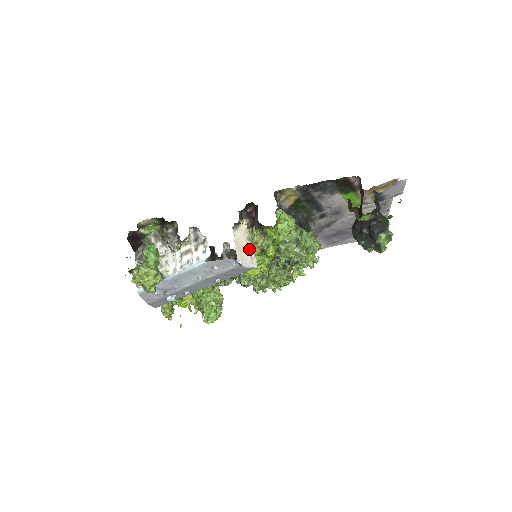
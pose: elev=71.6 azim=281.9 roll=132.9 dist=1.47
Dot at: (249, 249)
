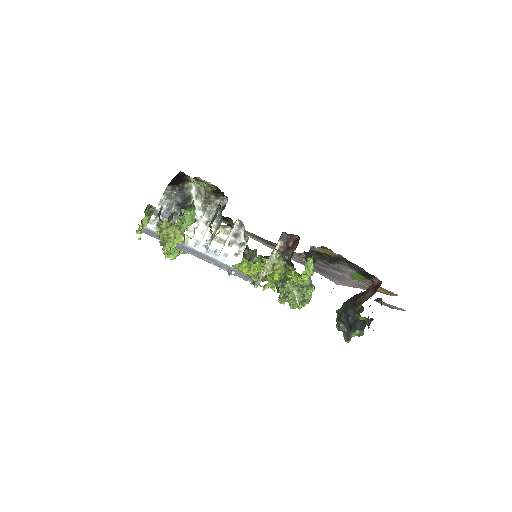
Dot at: (266, 269)
